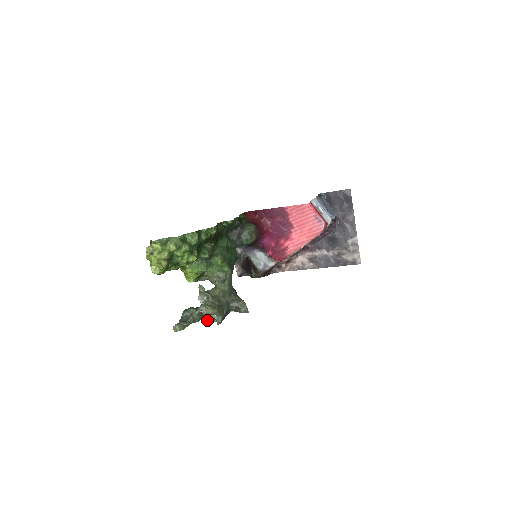
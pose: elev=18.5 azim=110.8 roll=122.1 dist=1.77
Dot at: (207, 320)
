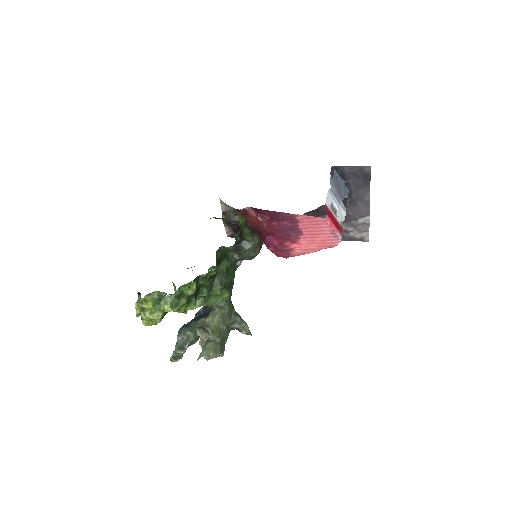
Dot at: occluded
